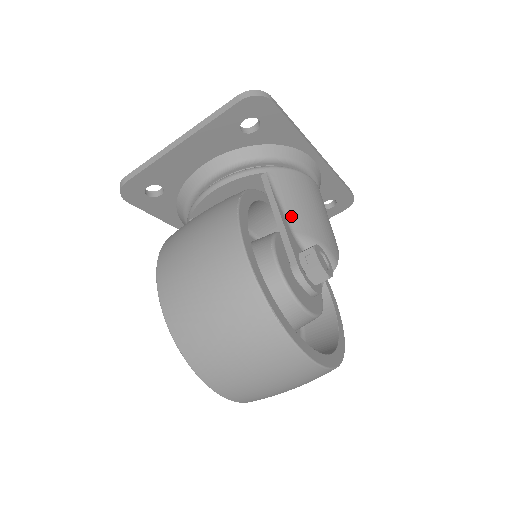
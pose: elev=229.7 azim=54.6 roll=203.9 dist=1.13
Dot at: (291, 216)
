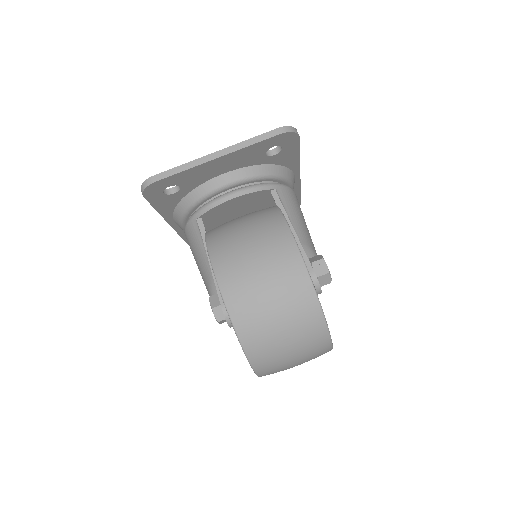
Dot at: (296, 229)
